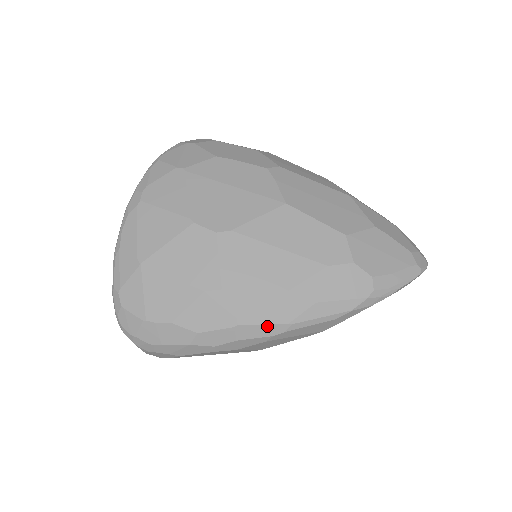
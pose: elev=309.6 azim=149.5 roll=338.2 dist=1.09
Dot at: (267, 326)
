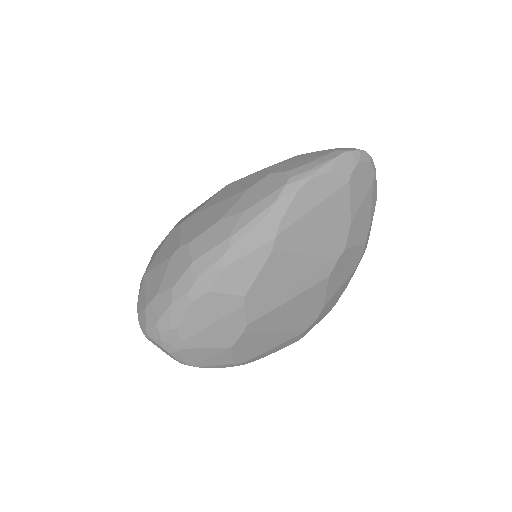
Dot at: (214, 250)
